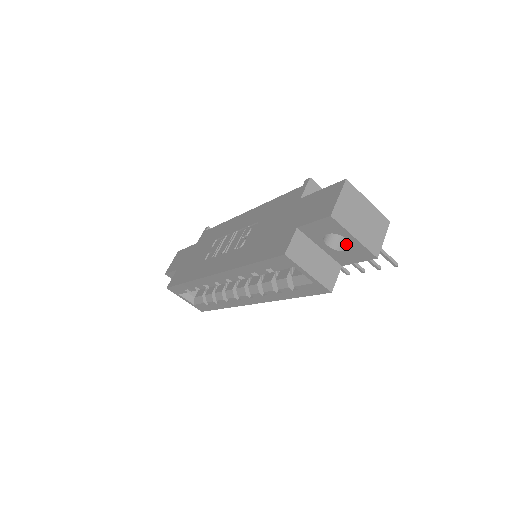
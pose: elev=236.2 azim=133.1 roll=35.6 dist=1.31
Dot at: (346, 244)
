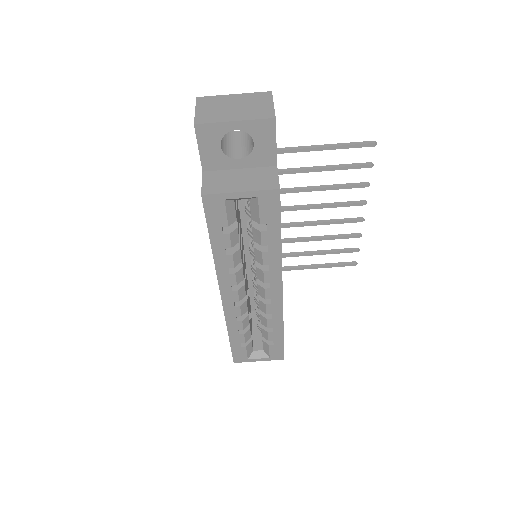
Dot at: (252, 142)
